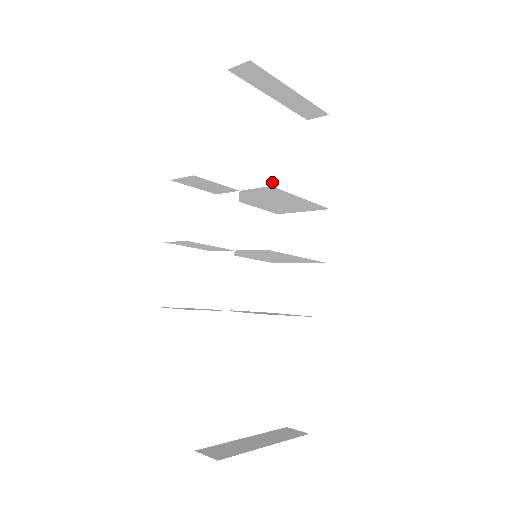
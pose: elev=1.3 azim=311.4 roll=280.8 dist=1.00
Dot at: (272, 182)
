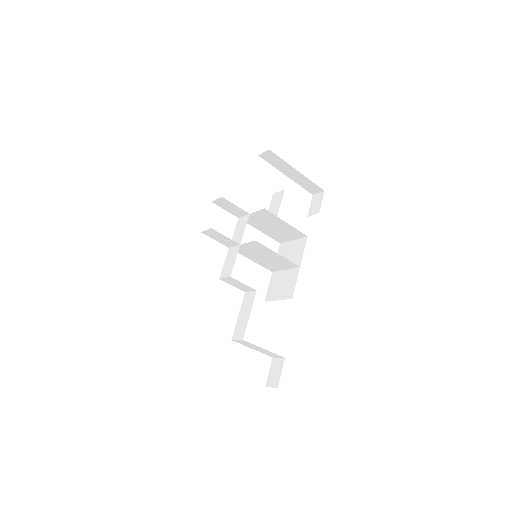
Dot at: occluded
